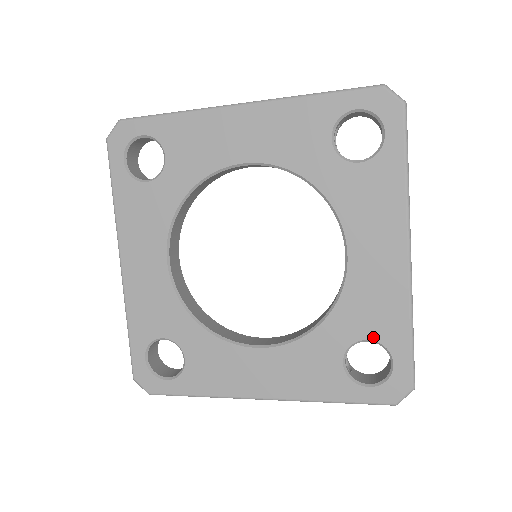
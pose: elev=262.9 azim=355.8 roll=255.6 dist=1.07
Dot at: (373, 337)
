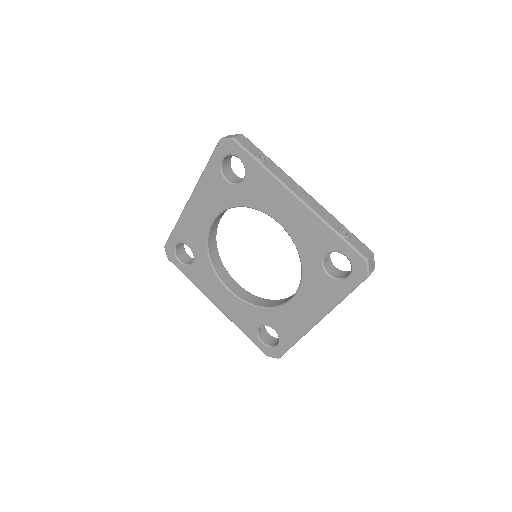
Dot at: (277, 331)
